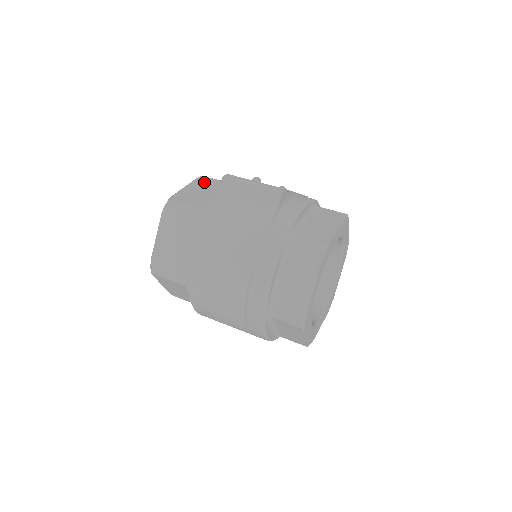
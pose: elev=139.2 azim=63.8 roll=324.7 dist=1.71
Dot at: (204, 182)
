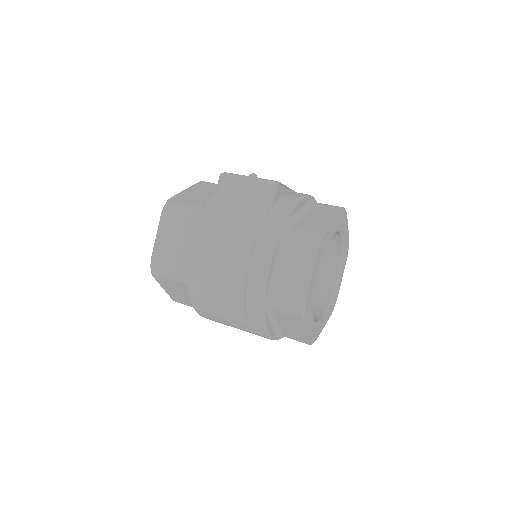
Dot at: (204, 186)
